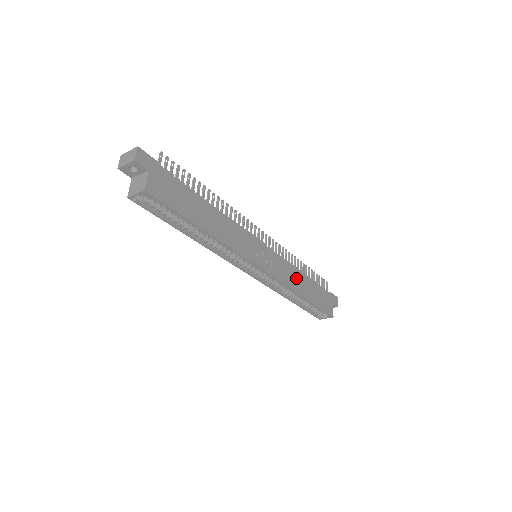
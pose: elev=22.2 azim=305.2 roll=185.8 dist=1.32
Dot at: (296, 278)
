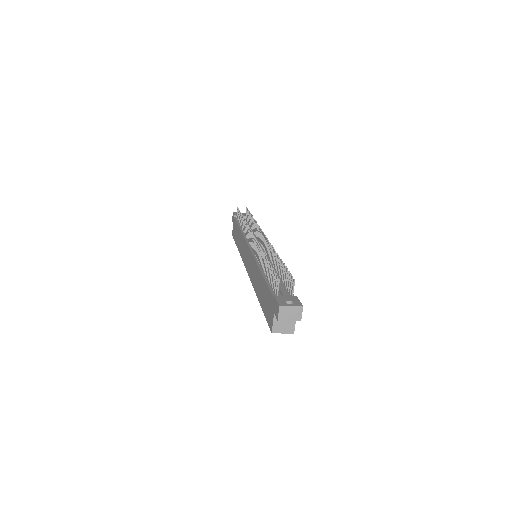
Dot at: occluded
